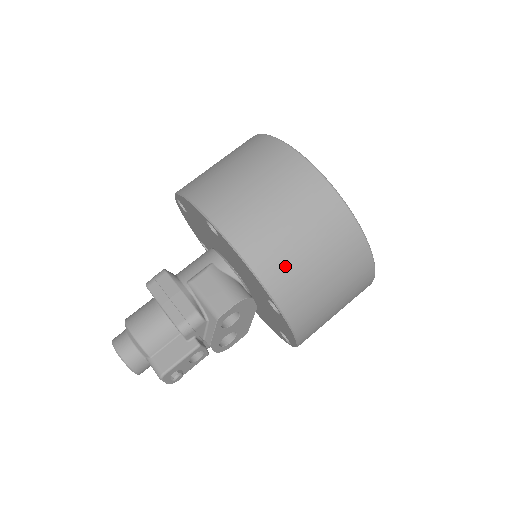
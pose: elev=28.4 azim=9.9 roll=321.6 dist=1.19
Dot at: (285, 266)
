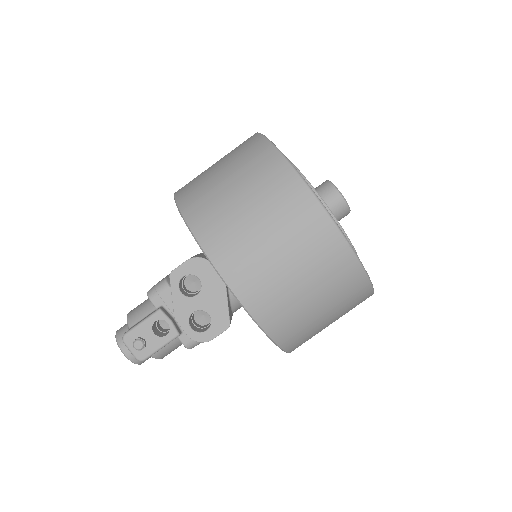
Dot at: (202, 195)
